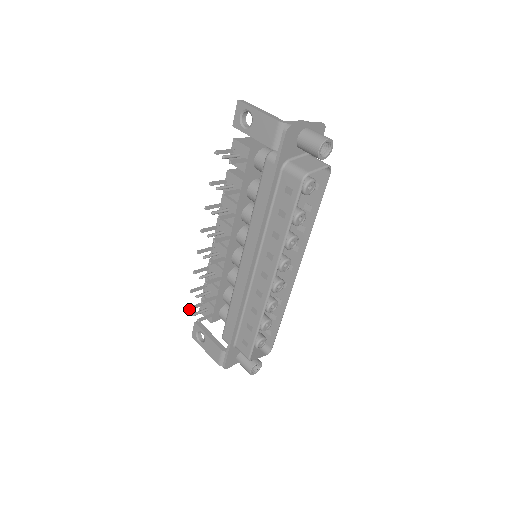
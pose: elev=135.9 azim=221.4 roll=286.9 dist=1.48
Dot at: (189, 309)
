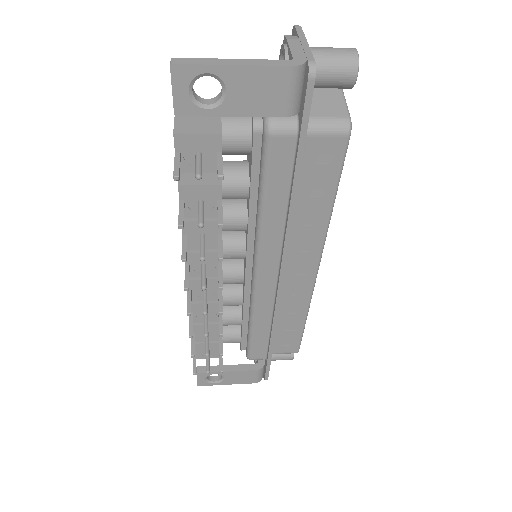
Dot at: (195, 371)
